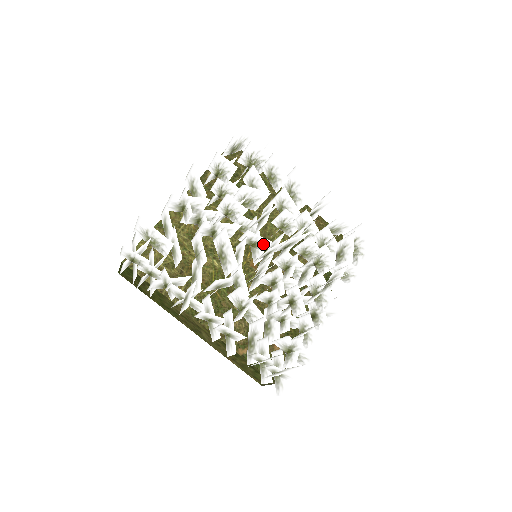
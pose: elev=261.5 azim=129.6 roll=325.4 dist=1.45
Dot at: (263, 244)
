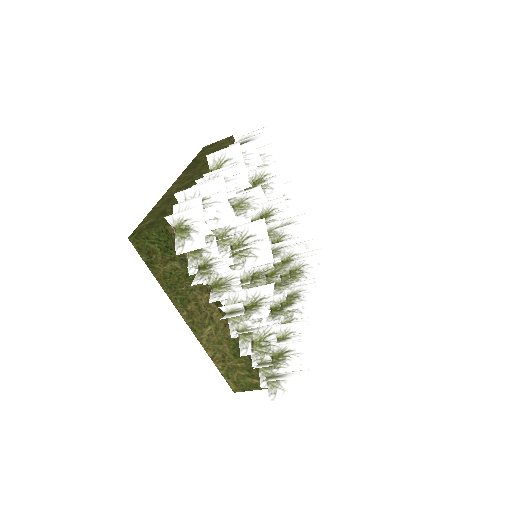
Dot at: occluded
